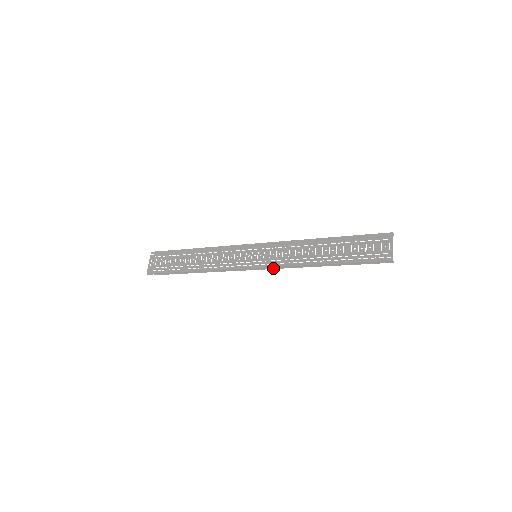
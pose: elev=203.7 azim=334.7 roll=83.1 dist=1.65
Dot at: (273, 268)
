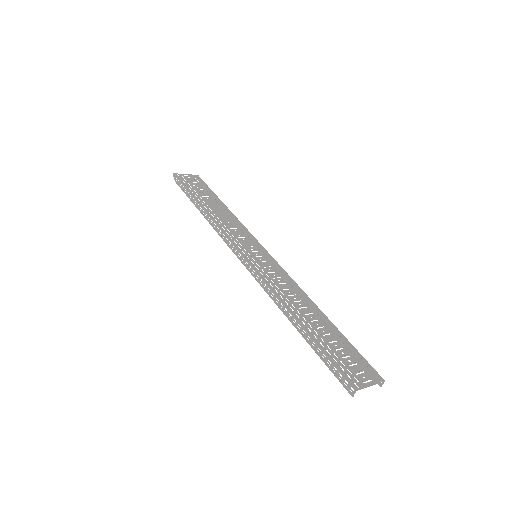
Dot at: (254, 274)
